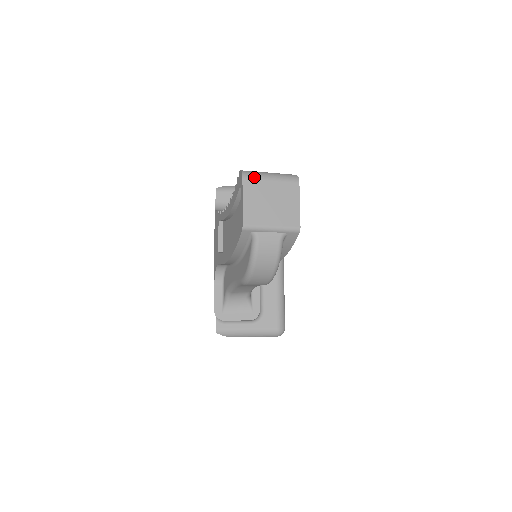
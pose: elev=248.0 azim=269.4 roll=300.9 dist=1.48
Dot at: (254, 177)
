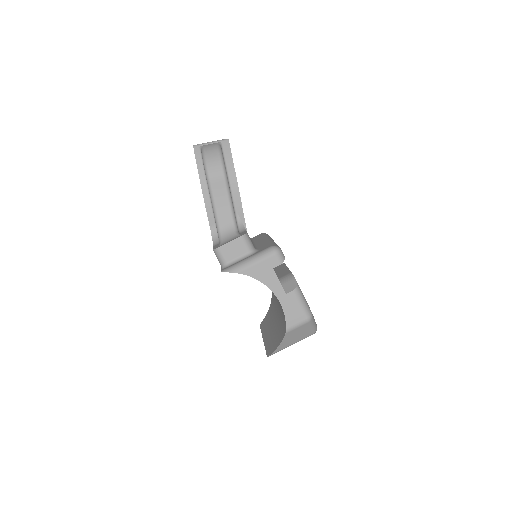
Dot at: occluded
